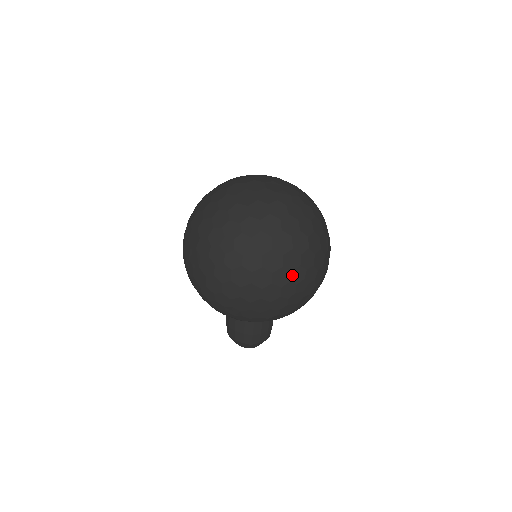
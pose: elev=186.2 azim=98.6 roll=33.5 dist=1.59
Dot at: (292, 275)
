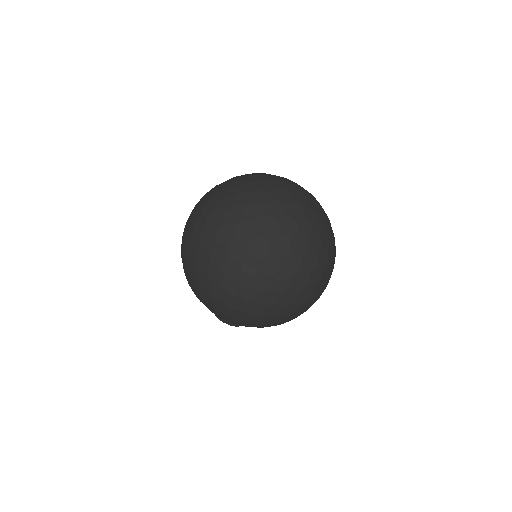
Dot at: (302, 305)
